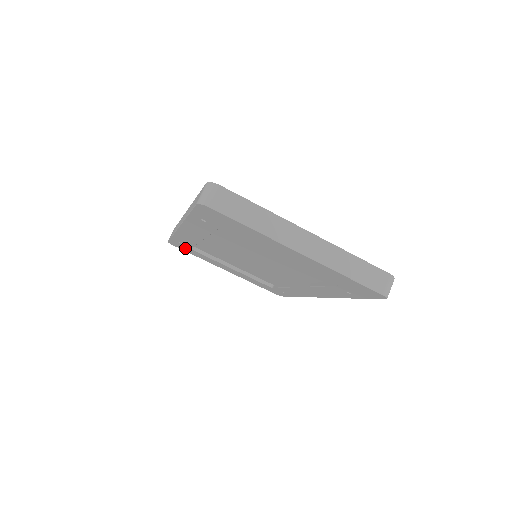
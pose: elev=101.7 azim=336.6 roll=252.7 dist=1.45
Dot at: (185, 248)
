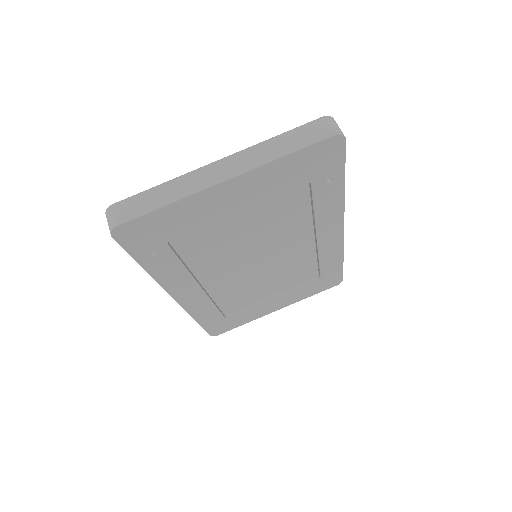
Dot at: (225, 325)
